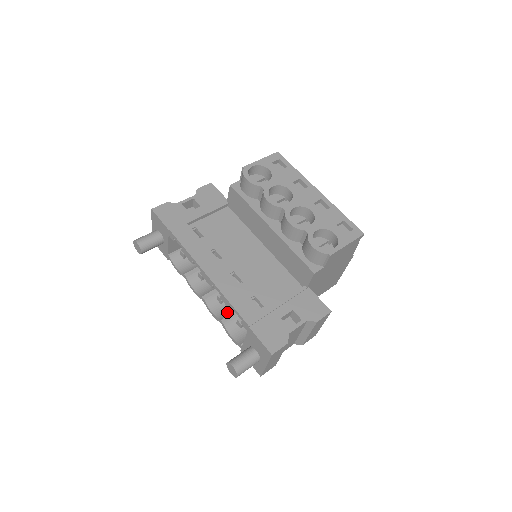
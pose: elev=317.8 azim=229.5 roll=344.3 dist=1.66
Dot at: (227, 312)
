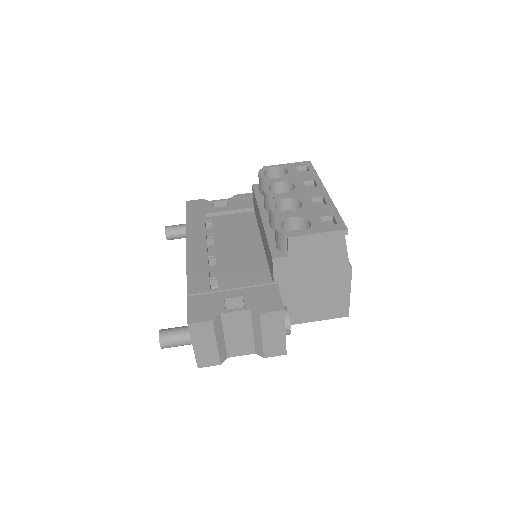
Dot at: occluded
